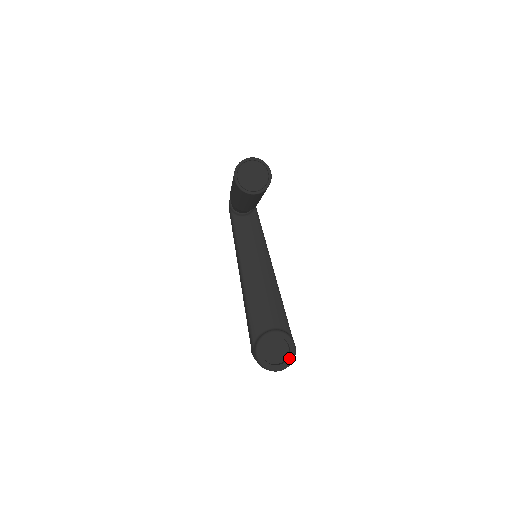
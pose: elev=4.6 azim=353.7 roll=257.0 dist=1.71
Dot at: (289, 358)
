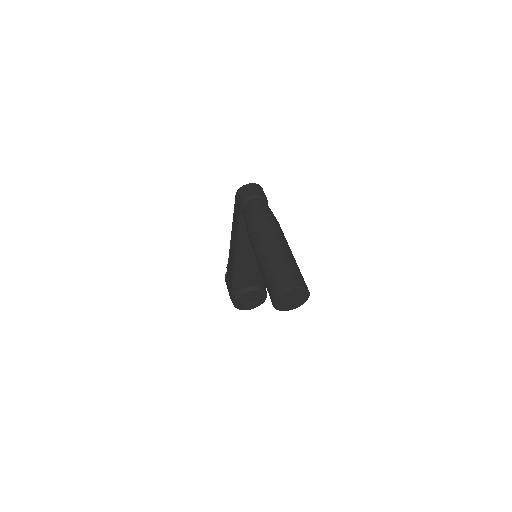
Dot at: (259, 303)
